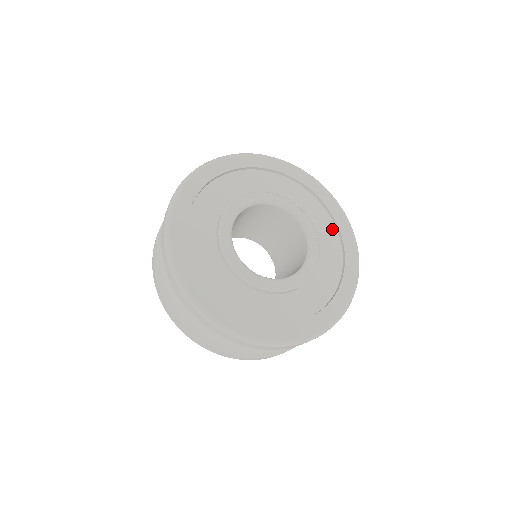
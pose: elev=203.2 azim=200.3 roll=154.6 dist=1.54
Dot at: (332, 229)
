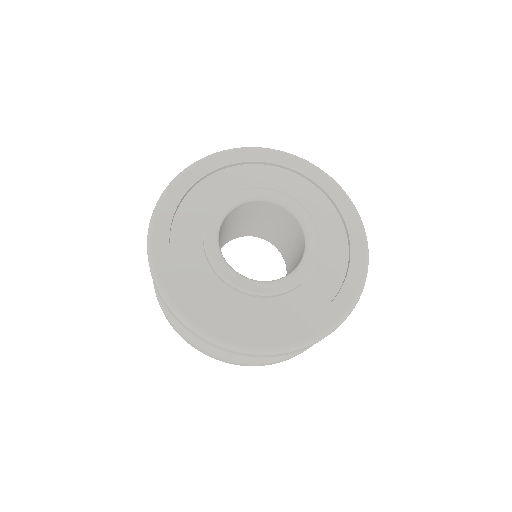
Dot at: (291, 177)
